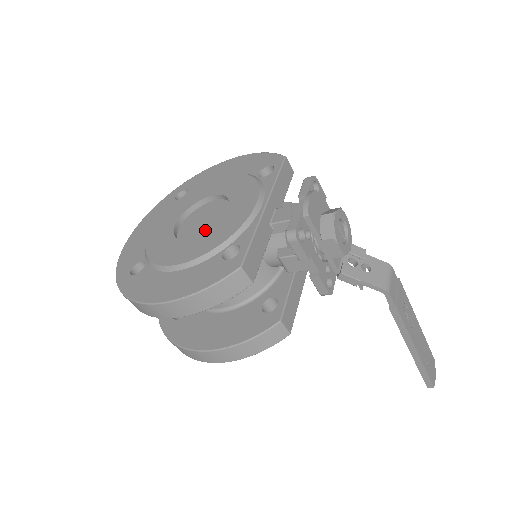
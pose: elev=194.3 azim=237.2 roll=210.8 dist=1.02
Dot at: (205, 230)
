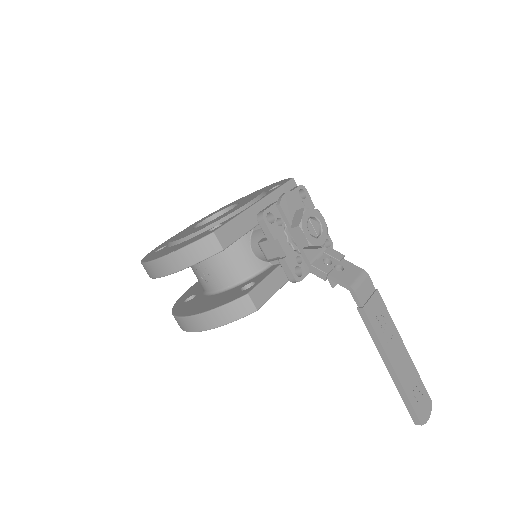
Dot at: occluded
